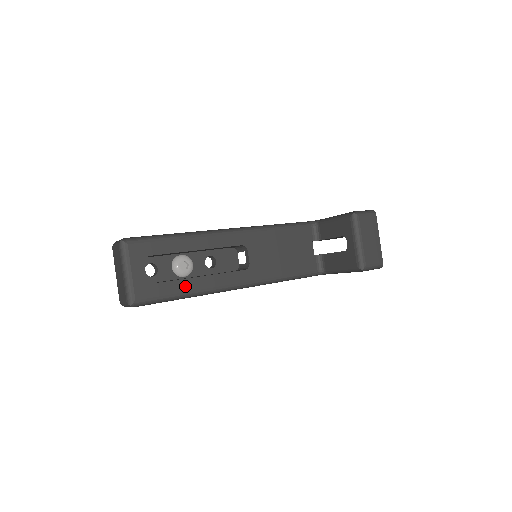
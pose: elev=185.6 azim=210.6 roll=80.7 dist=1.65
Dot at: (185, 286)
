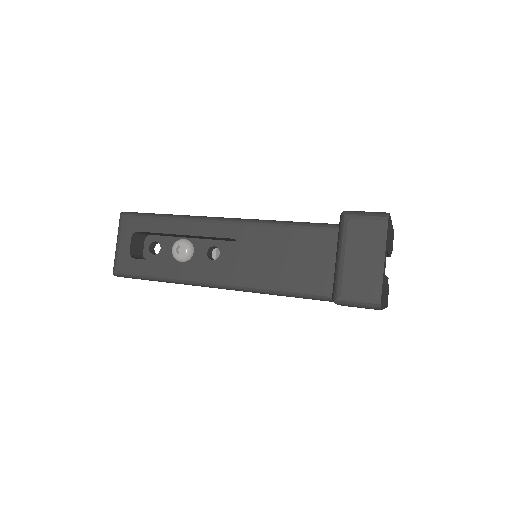
Dot at: (161, 269)
